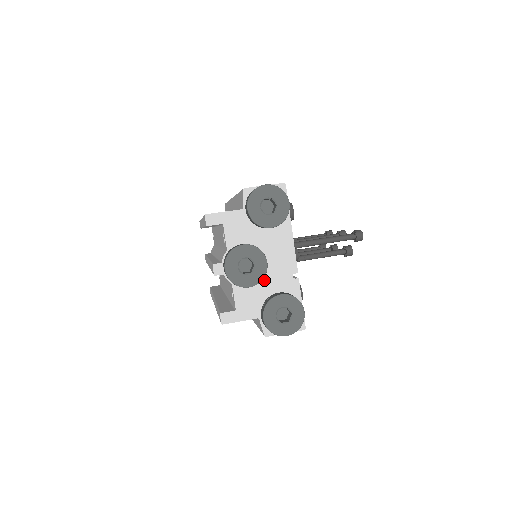
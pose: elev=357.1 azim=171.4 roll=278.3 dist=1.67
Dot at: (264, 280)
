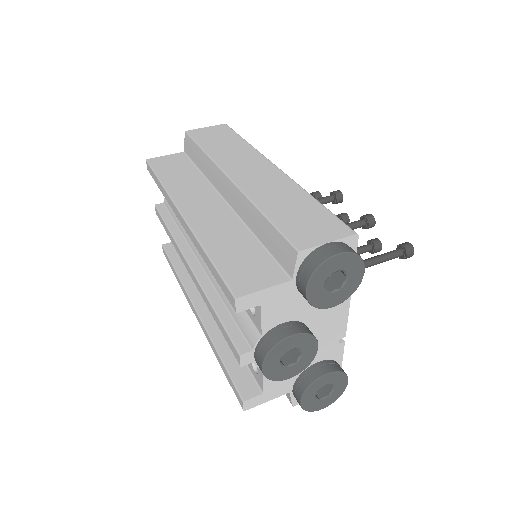
Dot at: occluded
